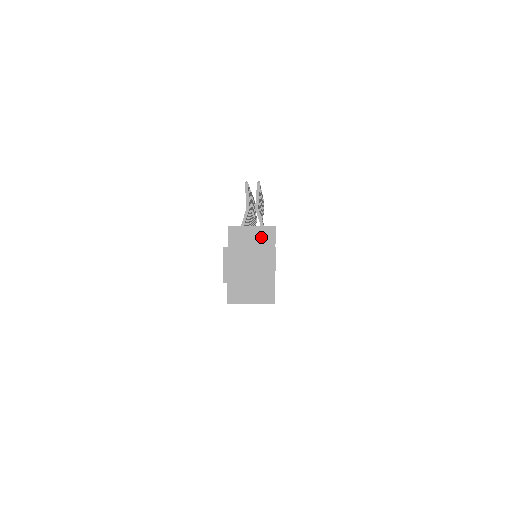
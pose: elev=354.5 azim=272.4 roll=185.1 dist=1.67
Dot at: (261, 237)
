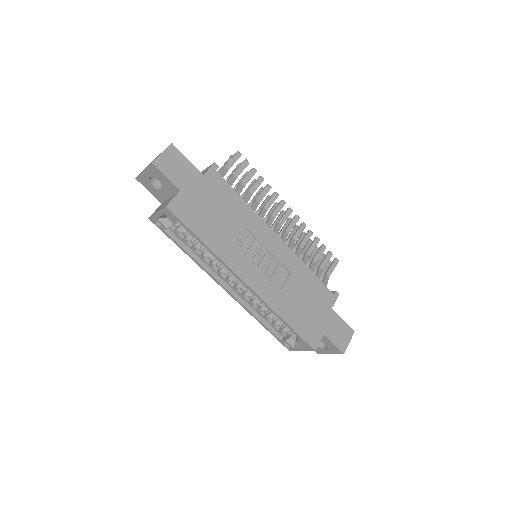
Dot at: (203, 173)
